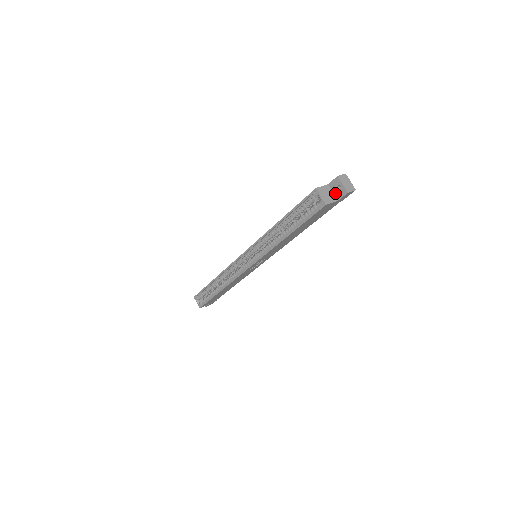
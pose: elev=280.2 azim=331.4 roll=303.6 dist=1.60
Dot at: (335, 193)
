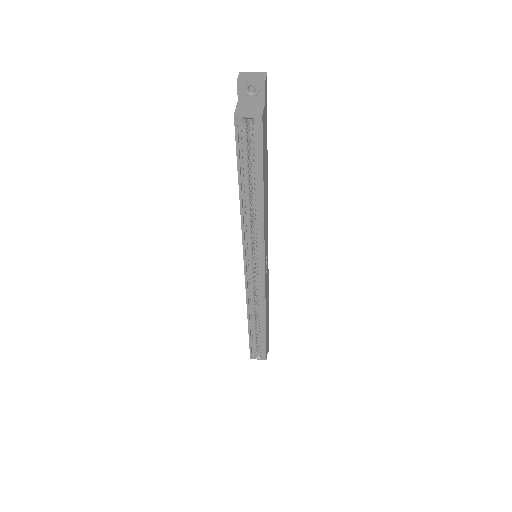
Dot at: (254, 99)
